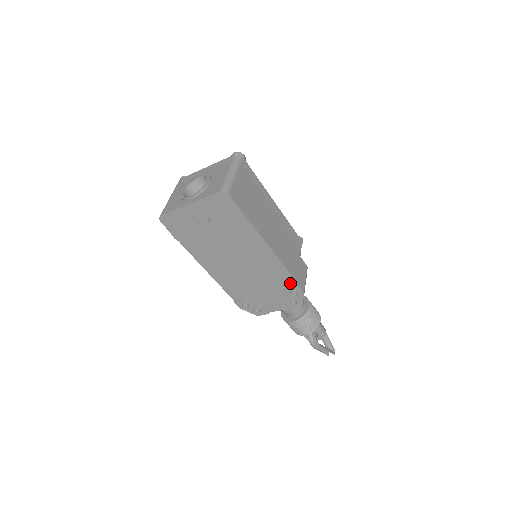
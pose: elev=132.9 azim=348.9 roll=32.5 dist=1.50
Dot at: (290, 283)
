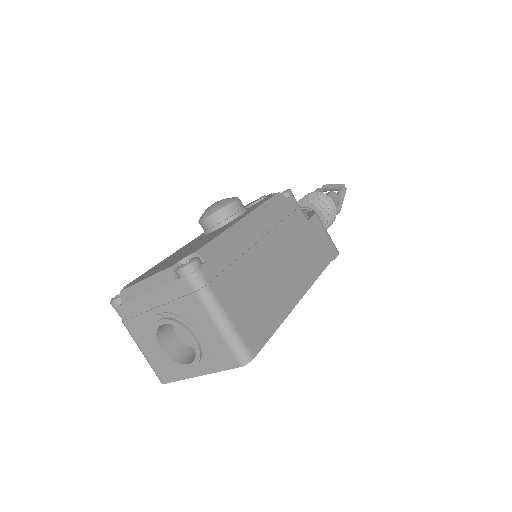
Dot at: occluded
